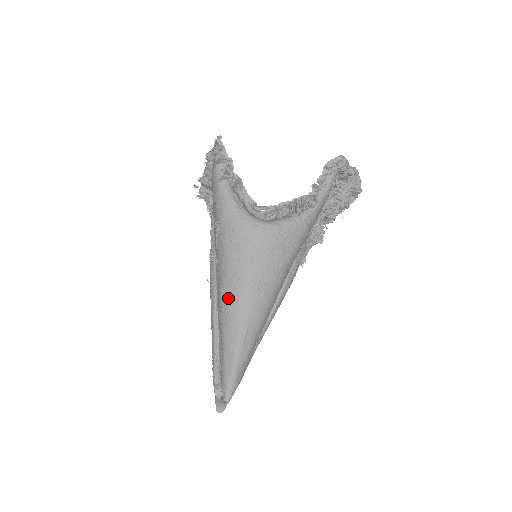
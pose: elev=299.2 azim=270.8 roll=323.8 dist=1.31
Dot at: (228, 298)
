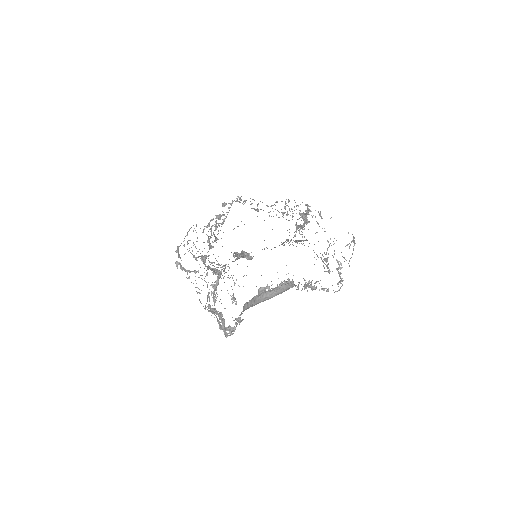
Dot at: occluded
